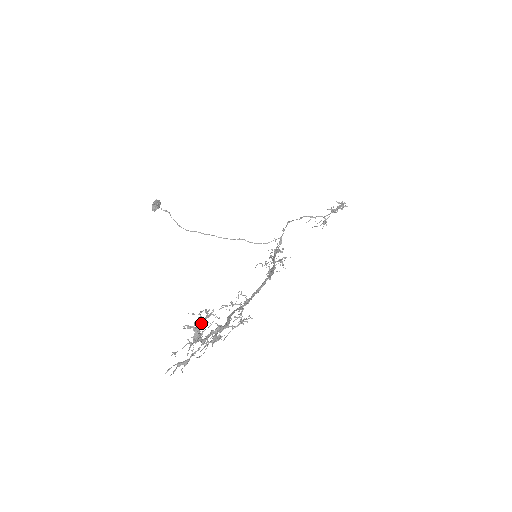
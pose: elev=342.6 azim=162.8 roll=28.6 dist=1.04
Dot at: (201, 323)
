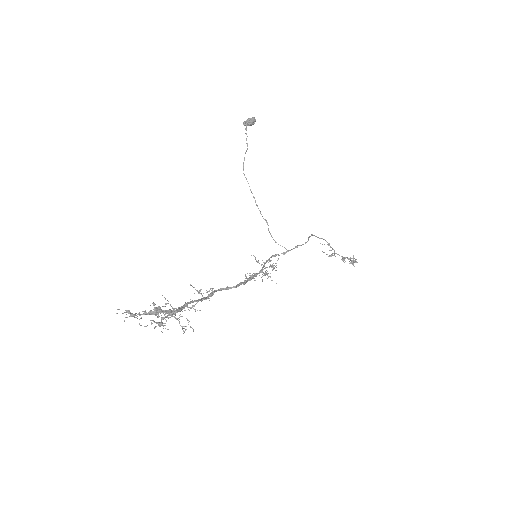
Dot at: (163, 310)
